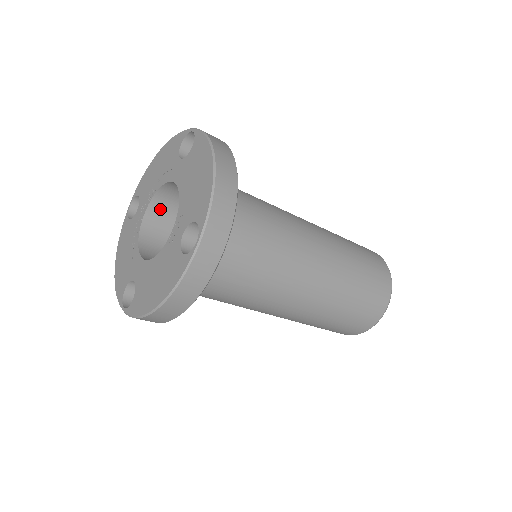
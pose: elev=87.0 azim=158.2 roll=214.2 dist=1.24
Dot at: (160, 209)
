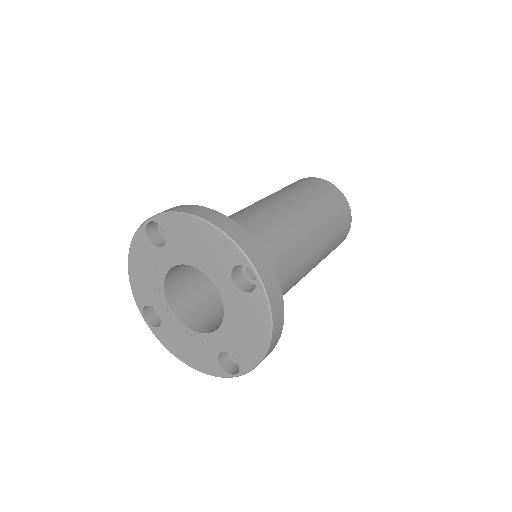
Dot at: (175, 295)
